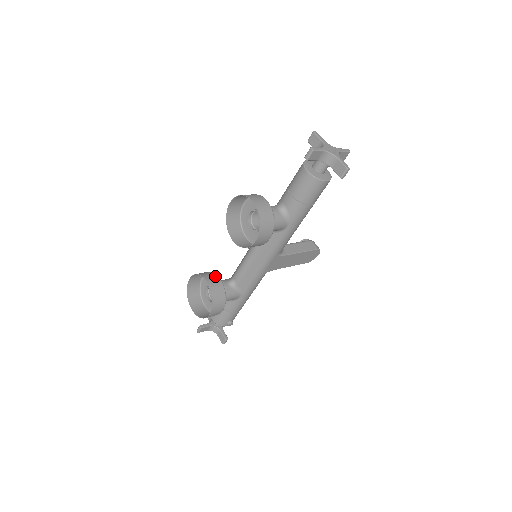
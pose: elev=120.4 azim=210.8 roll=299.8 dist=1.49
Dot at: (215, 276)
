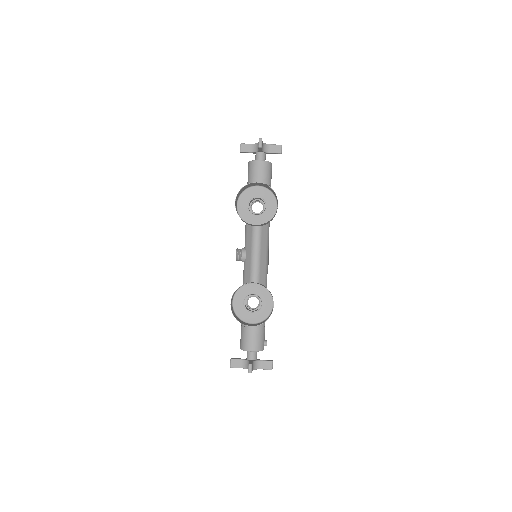
Dot at: (248, 283)
